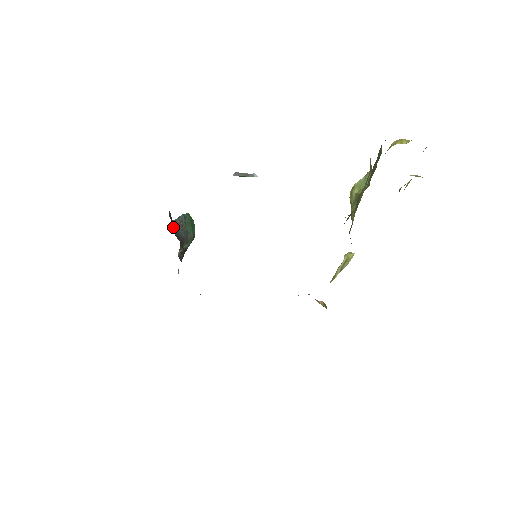
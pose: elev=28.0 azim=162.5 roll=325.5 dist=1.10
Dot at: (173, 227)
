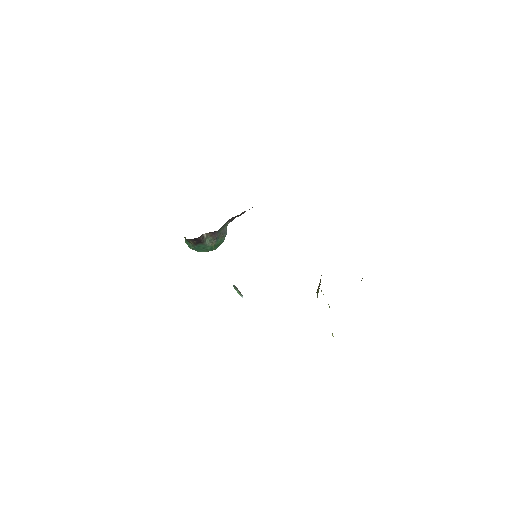
Dot at: (228, 222)
